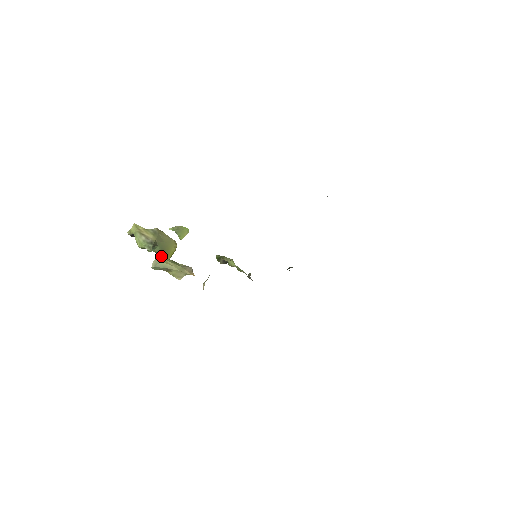
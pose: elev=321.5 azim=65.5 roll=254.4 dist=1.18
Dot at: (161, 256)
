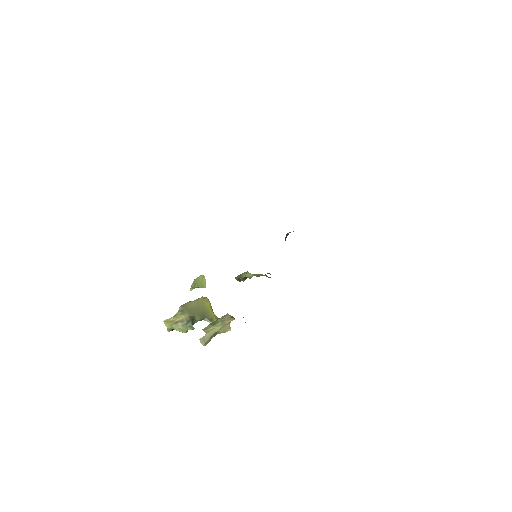
Dot at: (205, 319)
